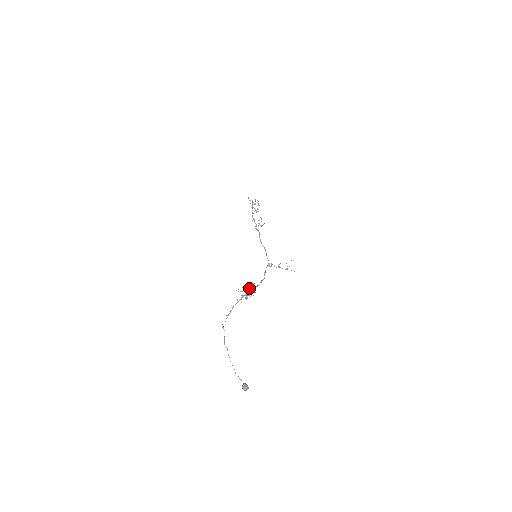
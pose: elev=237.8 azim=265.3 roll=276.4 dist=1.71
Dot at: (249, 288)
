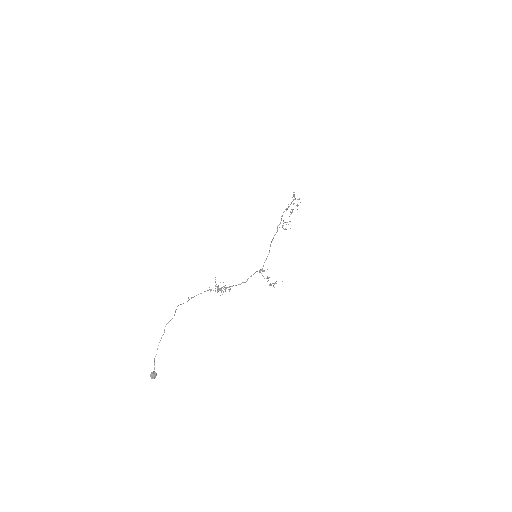
Dot at: (225, 287)
